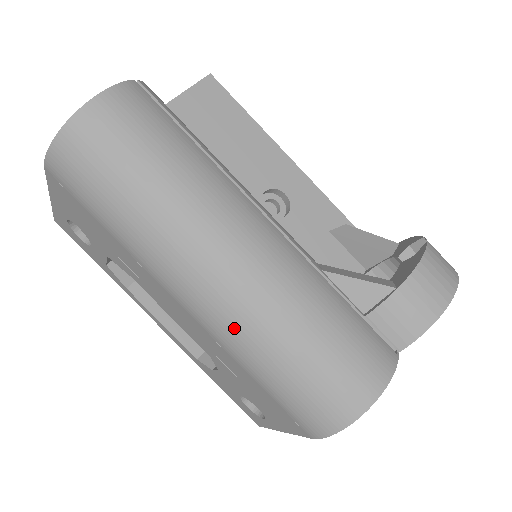
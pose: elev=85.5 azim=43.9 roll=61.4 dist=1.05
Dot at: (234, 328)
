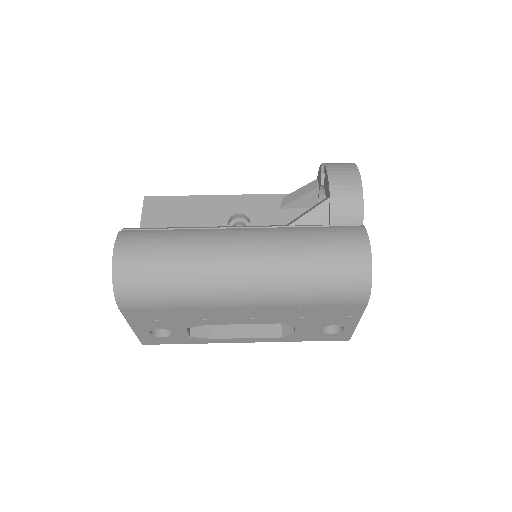
Dot at: (276, 289)
